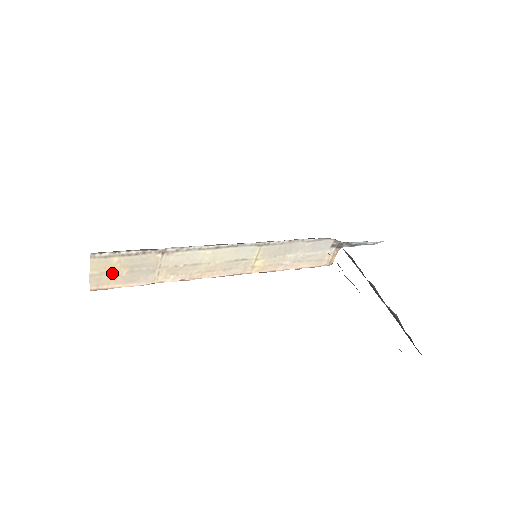
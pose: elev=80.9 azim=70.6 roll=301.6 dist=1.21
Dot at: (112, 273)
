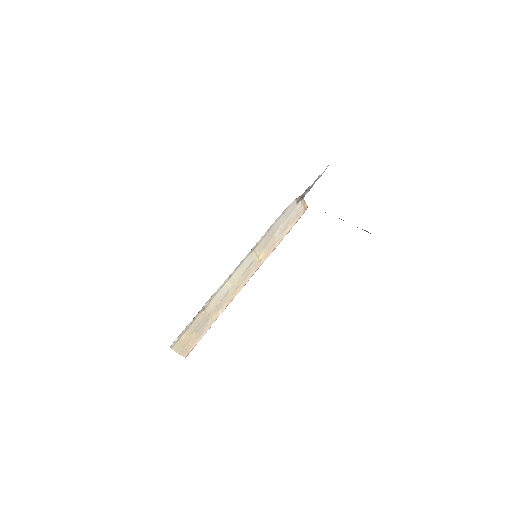
Dot at: (188, 342)
